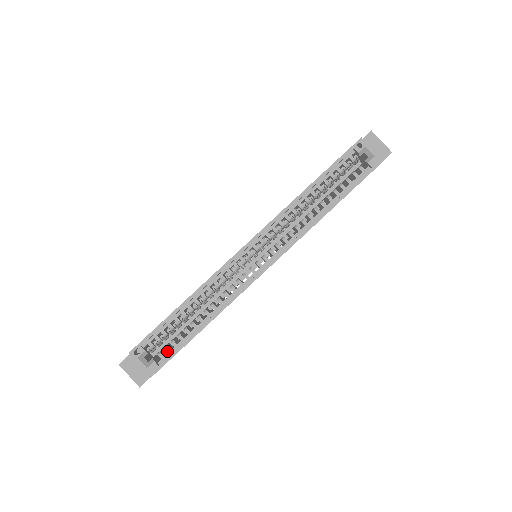
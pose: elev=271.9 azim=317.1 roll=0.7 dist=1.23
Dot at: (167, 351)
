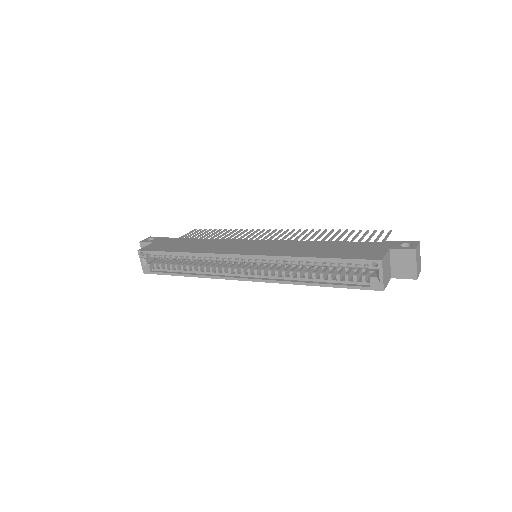
Dot at: (160, 268)
